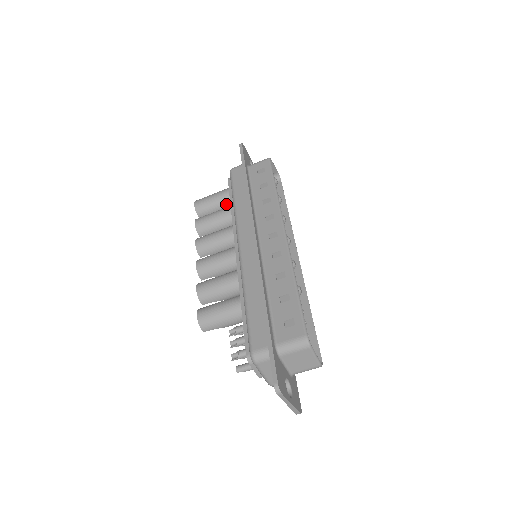
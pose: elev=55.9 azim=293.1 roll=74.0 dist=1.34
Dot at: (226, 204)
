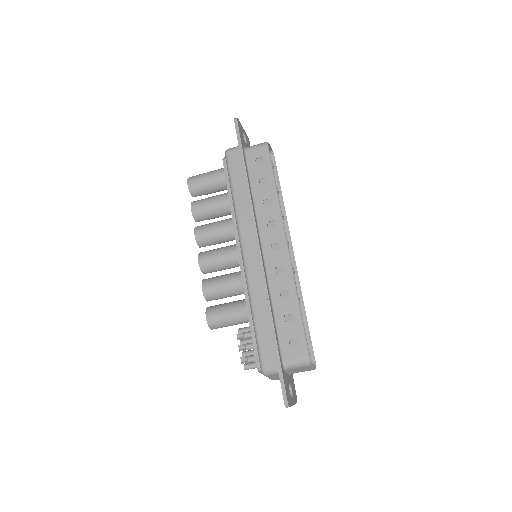
Dot at: (221, 187)
